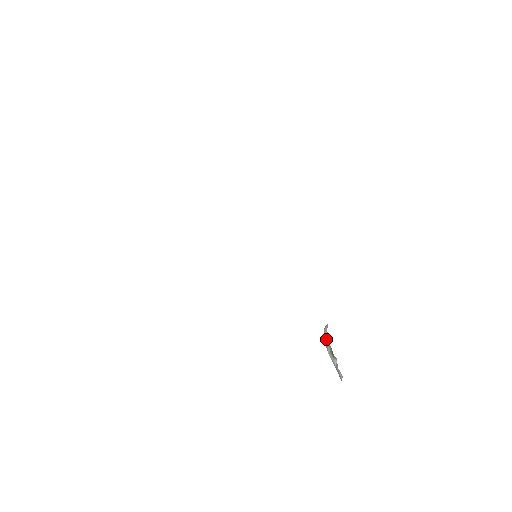
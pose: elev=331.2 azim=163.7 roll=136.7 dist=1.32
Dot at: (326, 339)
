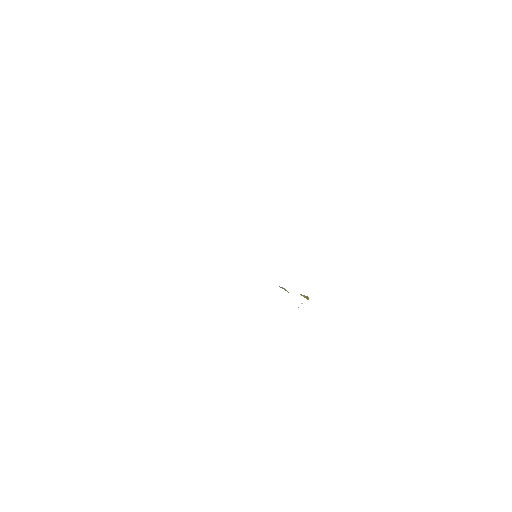
Dot at: occluded
